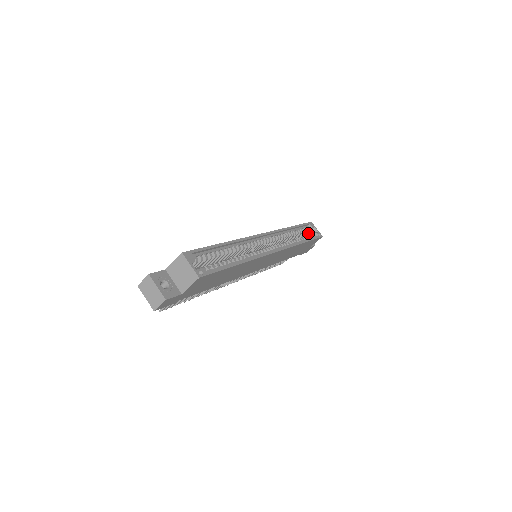
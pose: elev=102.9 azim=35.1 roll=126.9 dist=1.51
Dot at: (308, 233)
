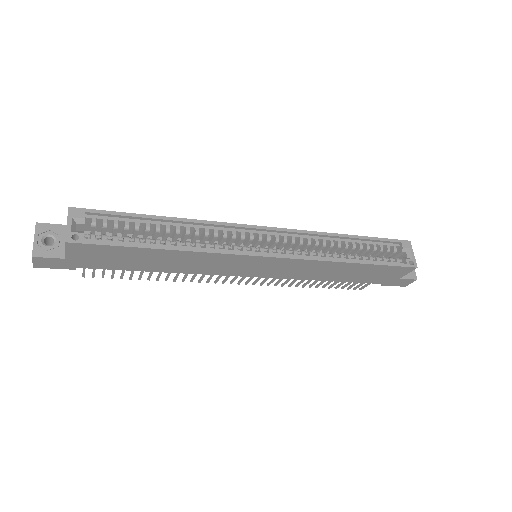
Dot at: (399, 256)
